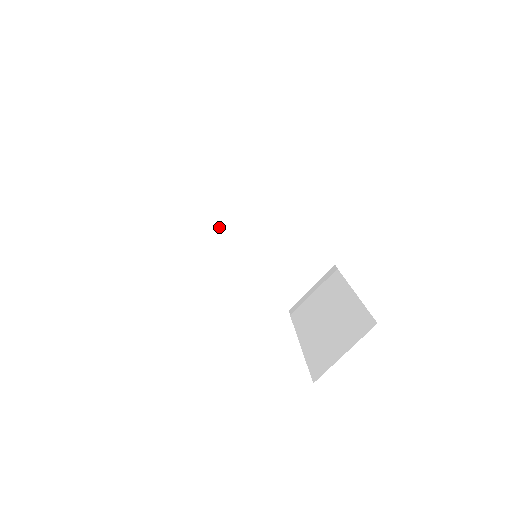
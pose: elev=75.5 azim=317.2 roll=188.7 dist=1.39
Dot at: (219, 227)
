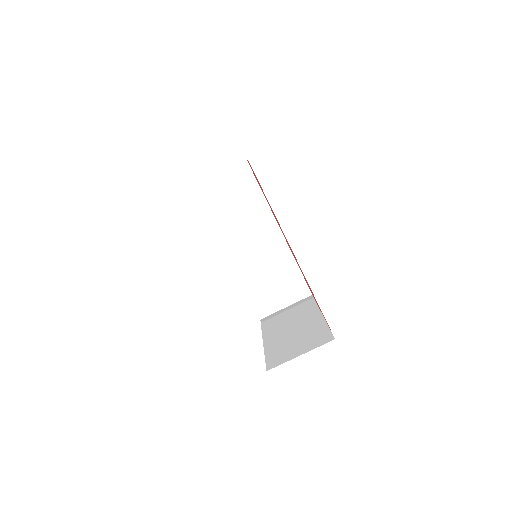
Dot at: (232, 226)
